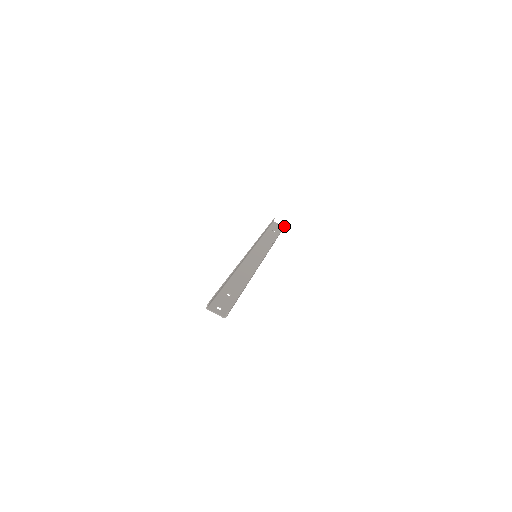
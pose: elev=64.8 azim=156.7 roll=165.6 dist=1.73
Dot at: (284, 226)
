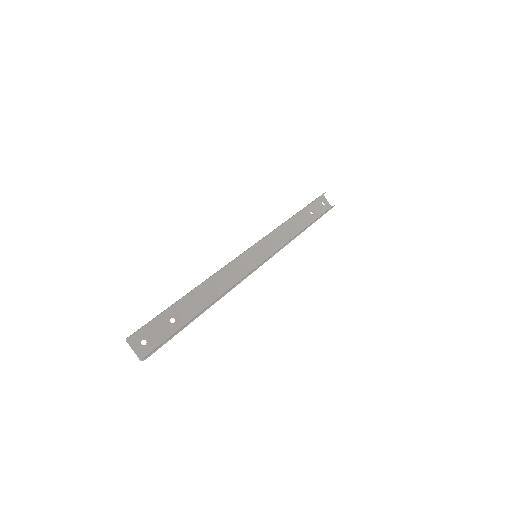
Dot at: (330, 209)
